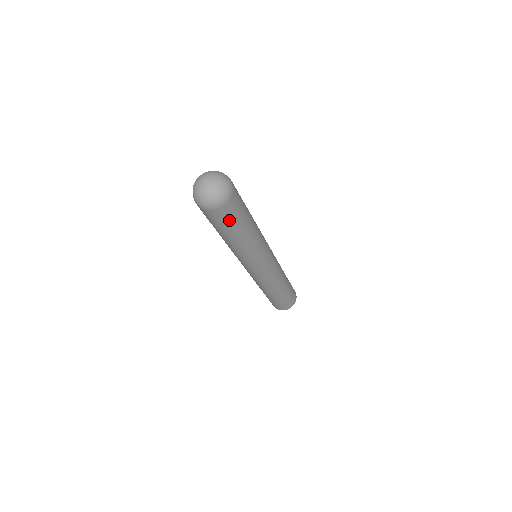
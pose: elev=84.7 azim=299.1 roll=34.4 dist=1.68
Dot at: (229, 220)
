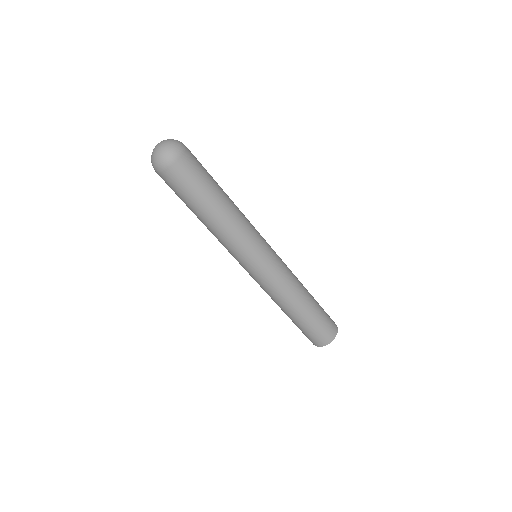
Dot at: (188, 183)
